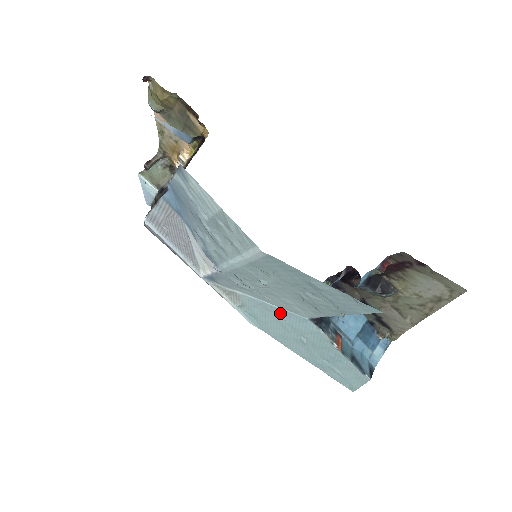
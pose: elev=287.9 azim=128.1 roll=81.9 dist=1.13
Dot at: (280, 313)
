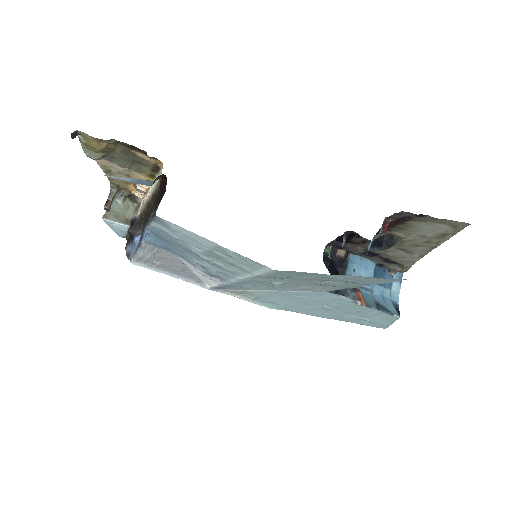
Dot at: (297, 294)
